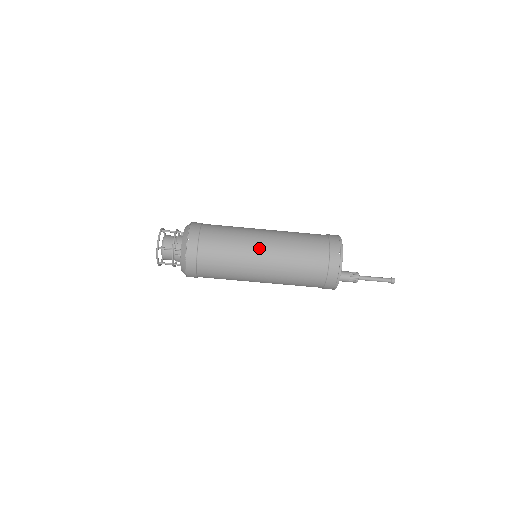
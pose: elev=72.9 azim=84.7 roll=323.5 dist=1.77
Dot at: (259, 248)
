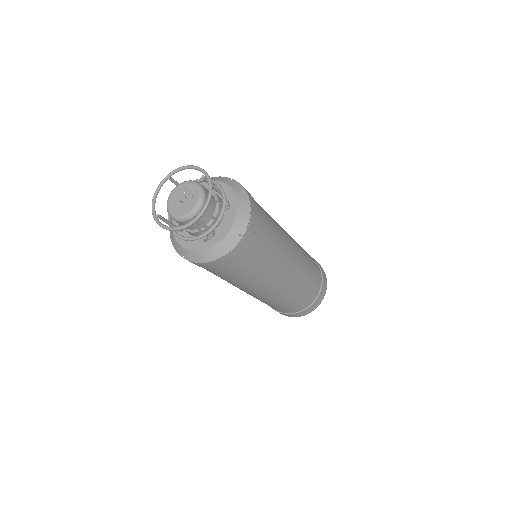
Dot at: (285, 275)
